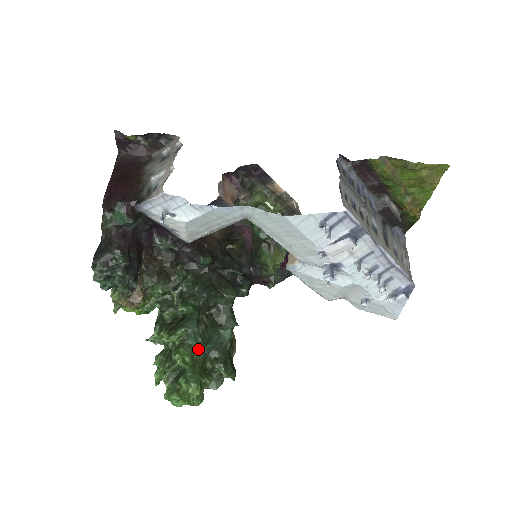
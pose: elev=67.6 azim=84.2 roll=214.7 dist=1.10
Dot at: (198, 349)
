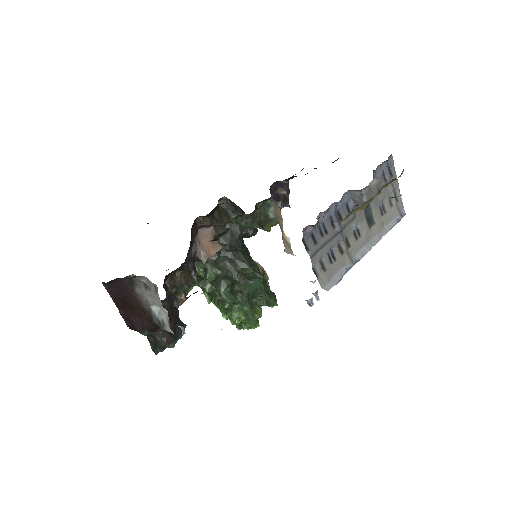
Dot at: occluded
